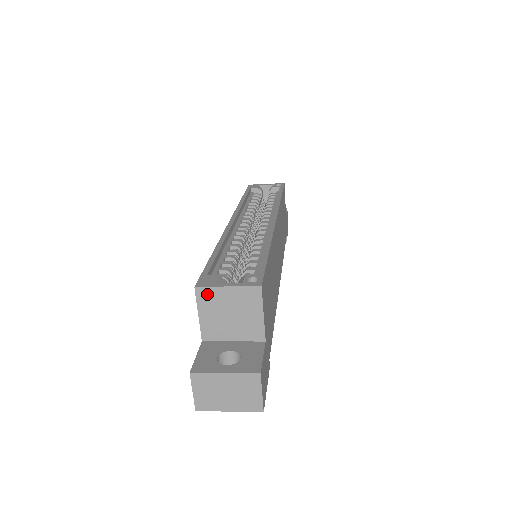
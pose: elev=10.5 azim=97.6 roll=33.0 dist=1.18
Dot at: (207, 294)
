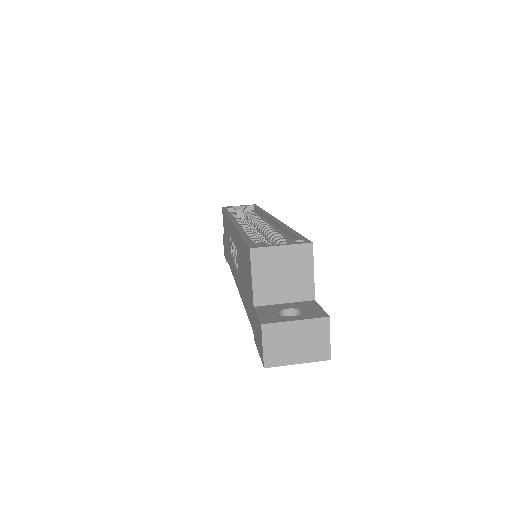
Dot at: (261, 255)
